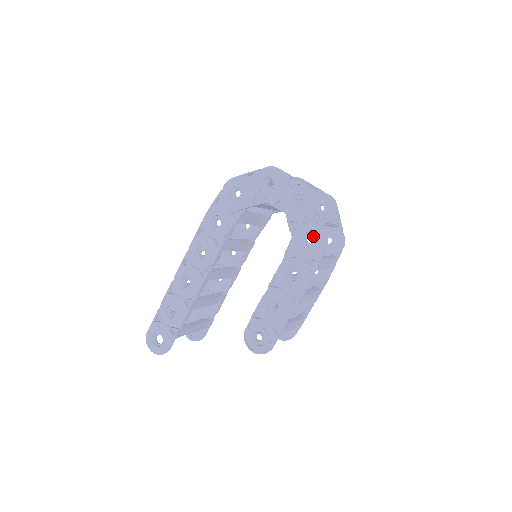
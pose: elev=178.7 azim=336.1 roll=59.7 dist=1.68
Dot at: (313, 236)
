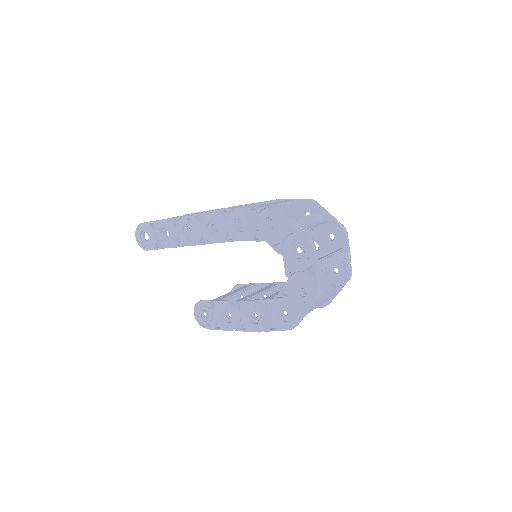
Dot at: (289, 315)
